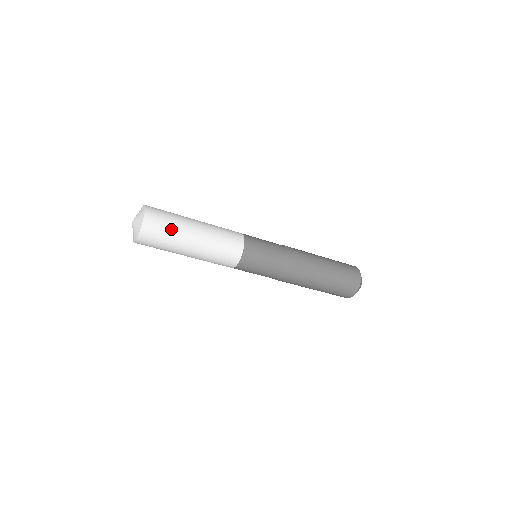
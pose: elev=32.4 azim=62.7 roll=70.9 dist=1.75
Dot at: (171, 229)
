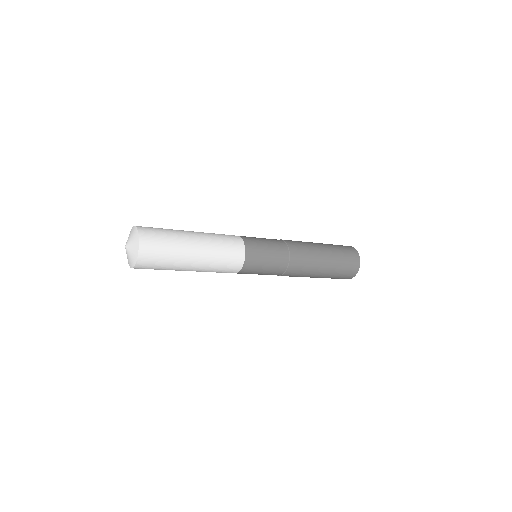
Dot at: (169, 239)
